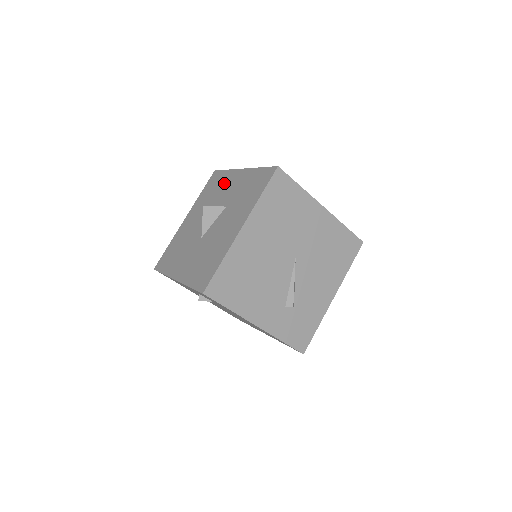
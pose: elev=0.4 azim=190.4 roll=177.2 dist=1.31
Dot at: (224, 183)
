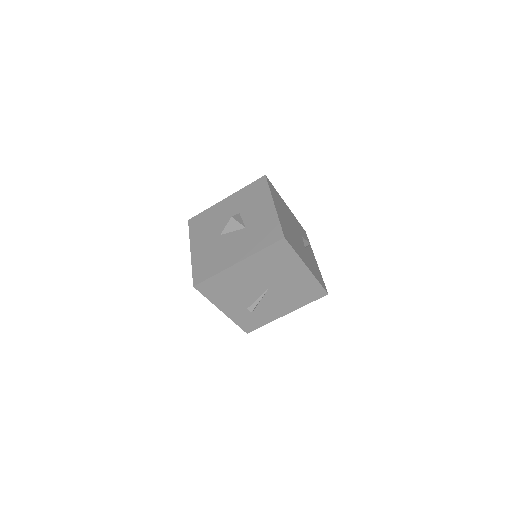
Dot at: (259, 201)
